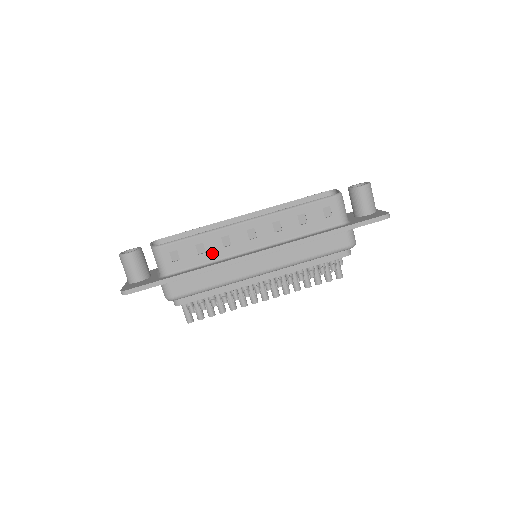
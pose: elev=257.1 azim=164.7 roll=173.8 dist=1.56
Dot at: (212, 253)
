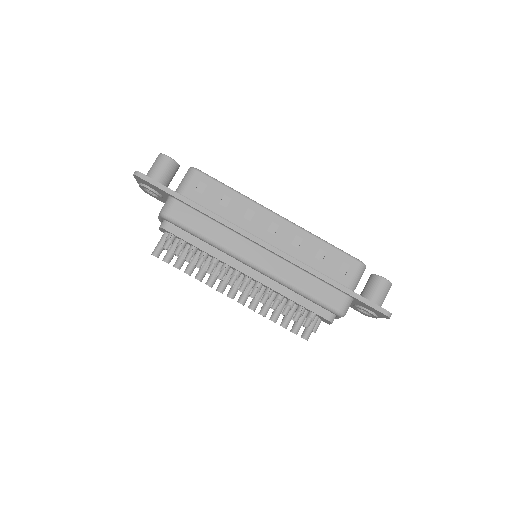
Dot at: (230, 213)
